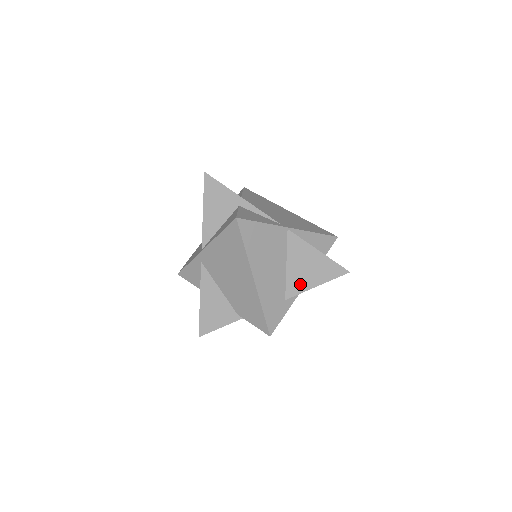
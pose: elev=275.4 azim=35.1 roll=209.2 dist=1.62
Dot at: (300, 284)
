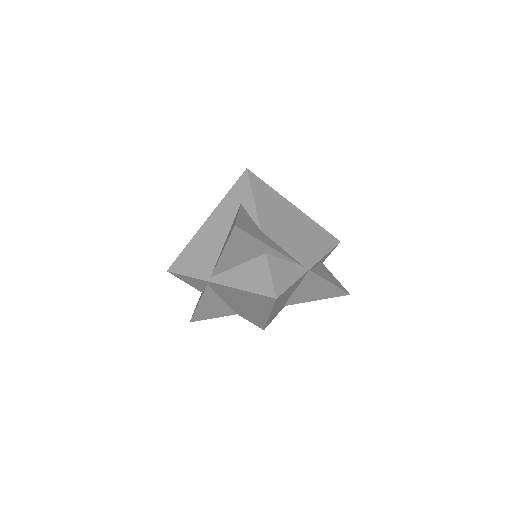
Dot at: (302, 299)
